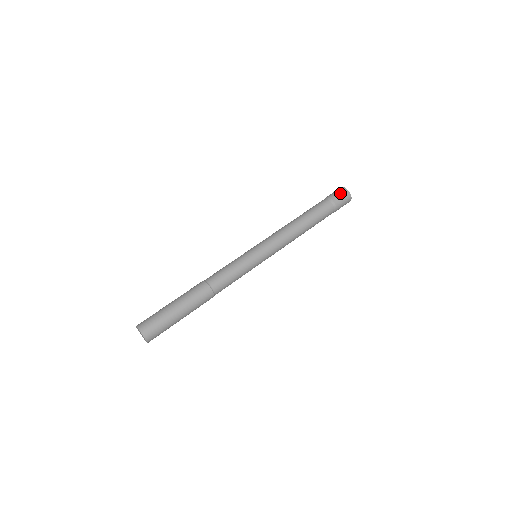
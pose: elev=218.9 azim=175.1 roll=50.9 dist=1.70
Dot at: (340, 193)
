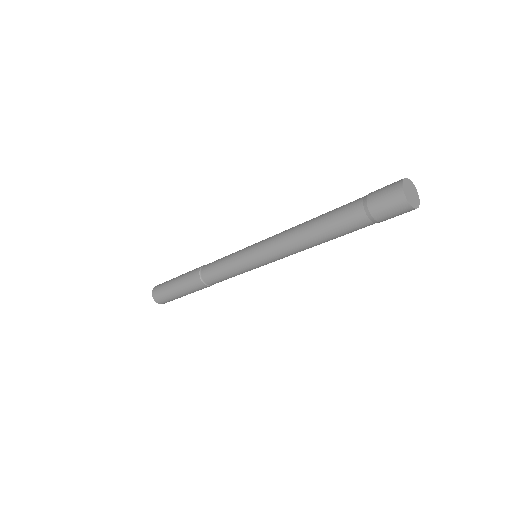
Dot at: (388, 202)
